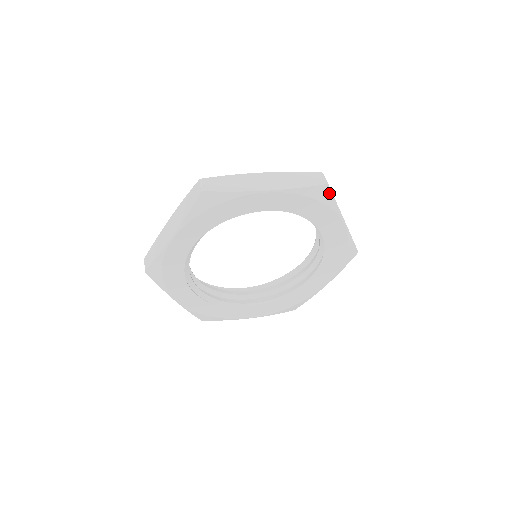
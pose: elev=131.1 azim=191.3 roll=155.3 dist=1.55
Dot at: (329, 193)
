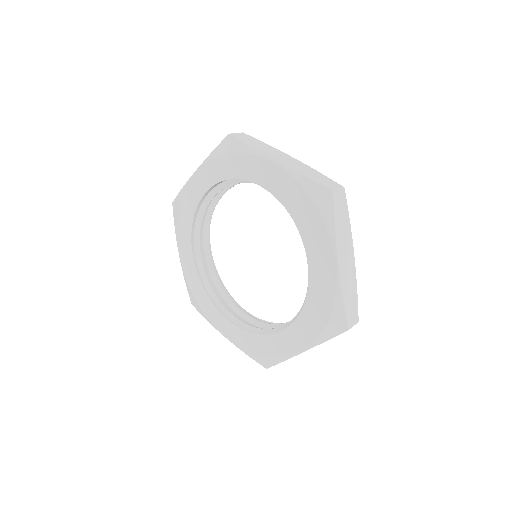
Dot at: (235, 141)
